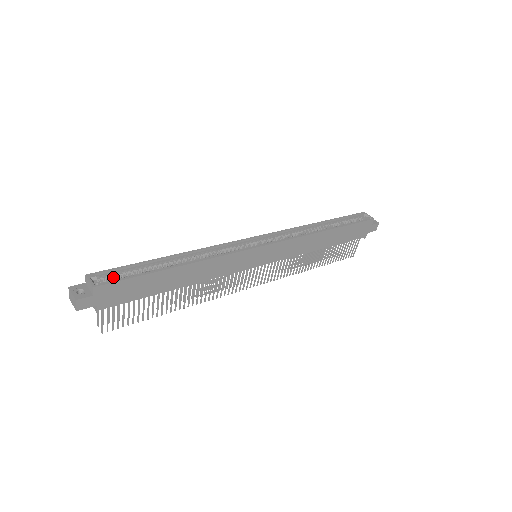
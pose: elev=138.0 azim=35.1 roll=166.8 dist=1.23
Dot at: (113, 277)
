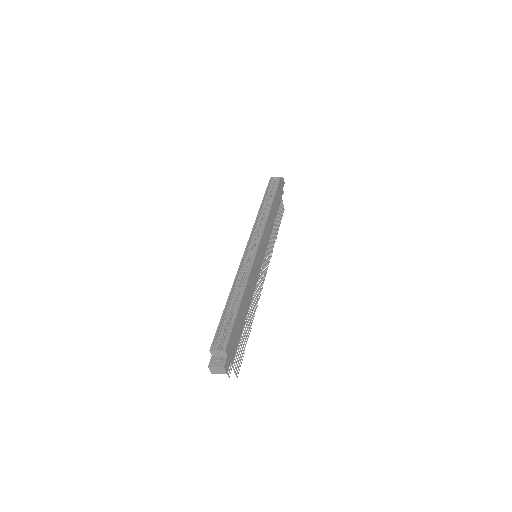
Dot at: (222, 337)
